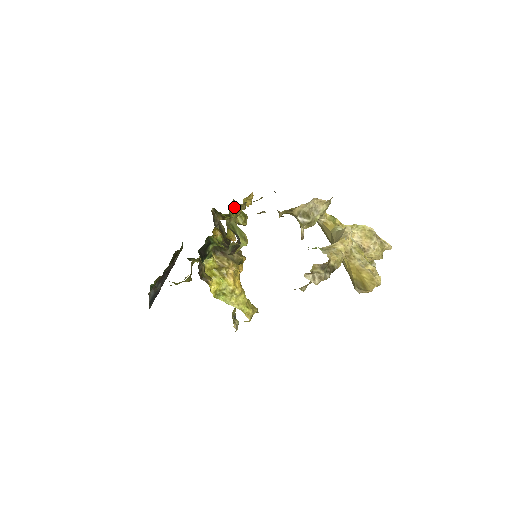
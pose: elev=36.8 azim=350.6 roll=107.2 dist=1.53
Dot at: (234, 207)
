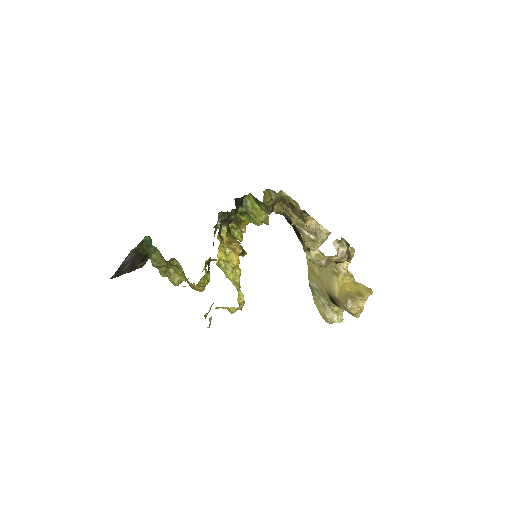
Dot at: occluded
